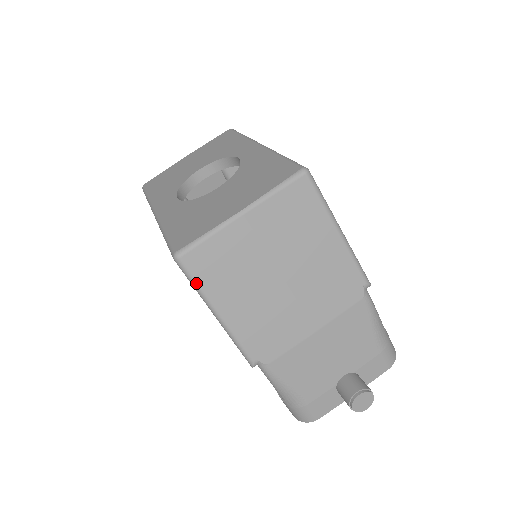
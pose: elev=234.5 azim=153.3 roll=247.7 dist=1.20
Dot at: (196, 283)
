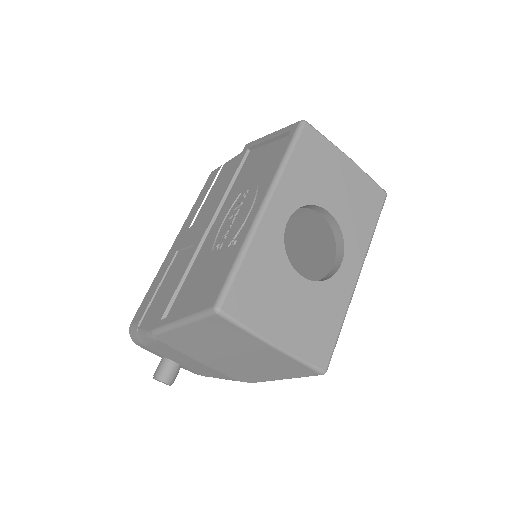
Dot at: (200, 319)
